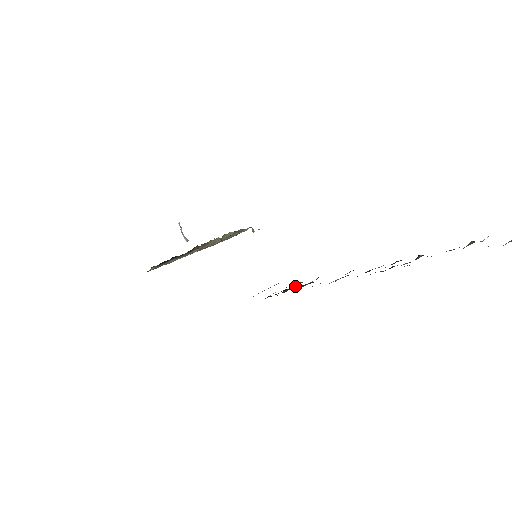
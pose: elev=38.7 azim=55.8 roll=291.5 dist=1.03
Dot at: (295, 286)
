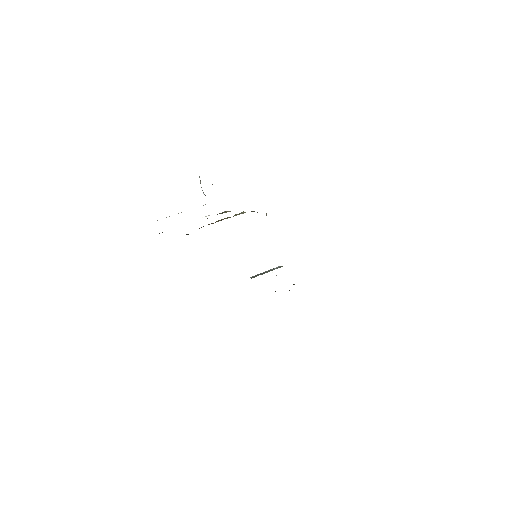
Dot at: occluded
